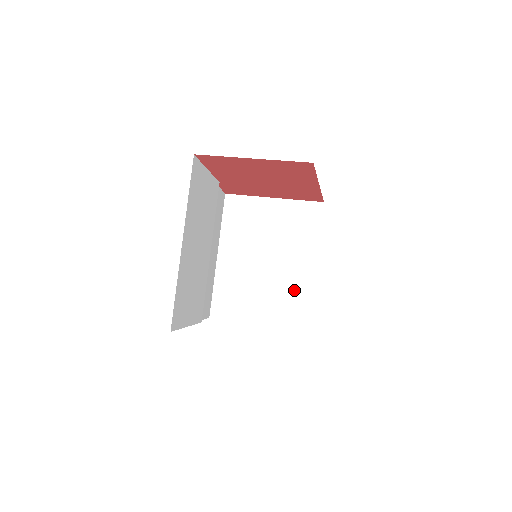
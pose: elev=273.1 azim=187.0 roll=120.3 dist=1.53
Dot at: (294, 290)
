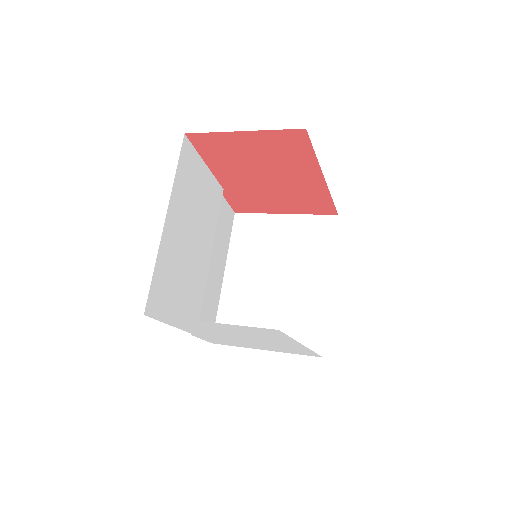
Dot at: (306, 310)
